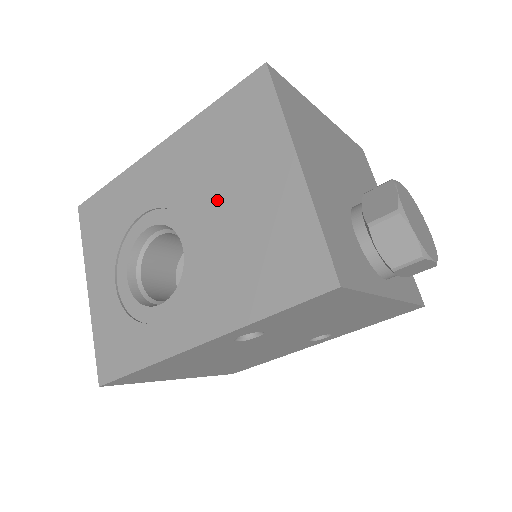
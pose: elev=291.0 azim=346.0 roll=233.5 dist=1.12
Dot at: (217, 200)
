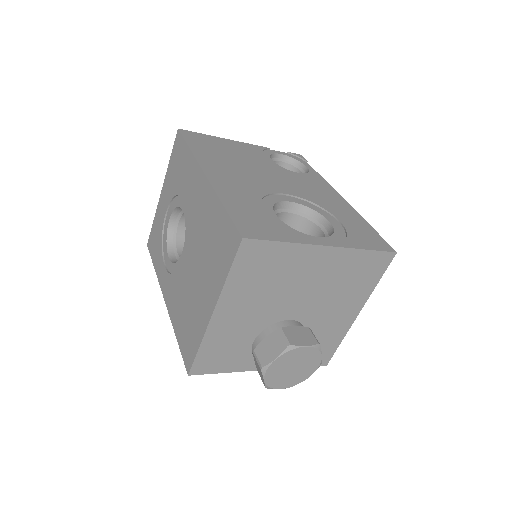
Dot at: (195, 261)
